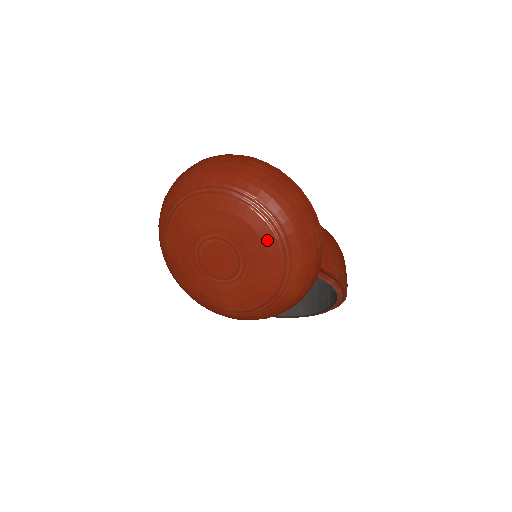
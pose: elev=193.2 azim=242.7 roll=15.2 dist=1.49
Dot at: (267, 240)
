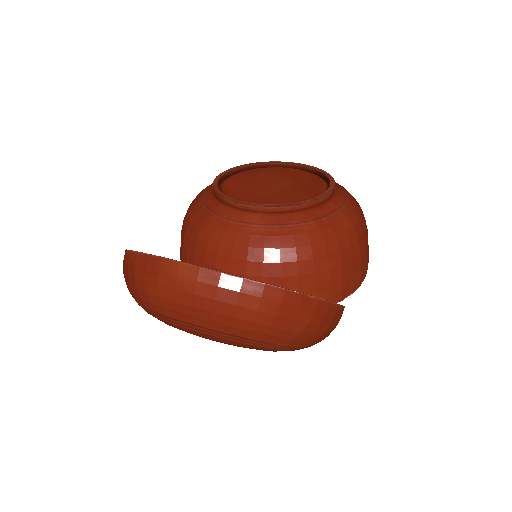
Dot at: occluded
